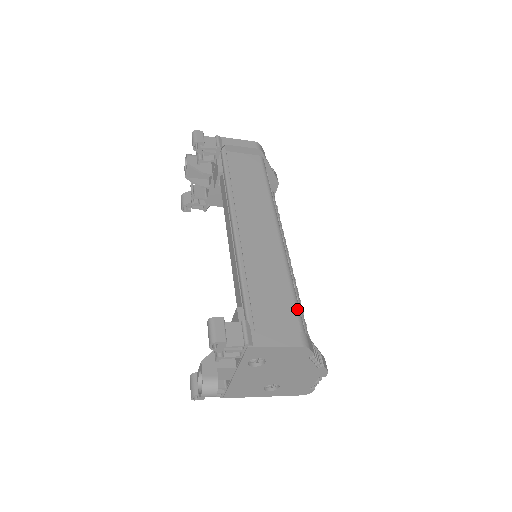
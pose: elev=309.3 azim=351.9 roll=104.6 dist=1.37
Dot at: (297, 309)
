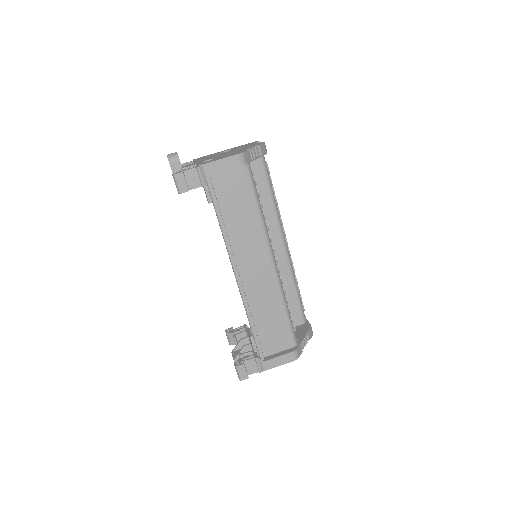
Dot at: (290, 328)
